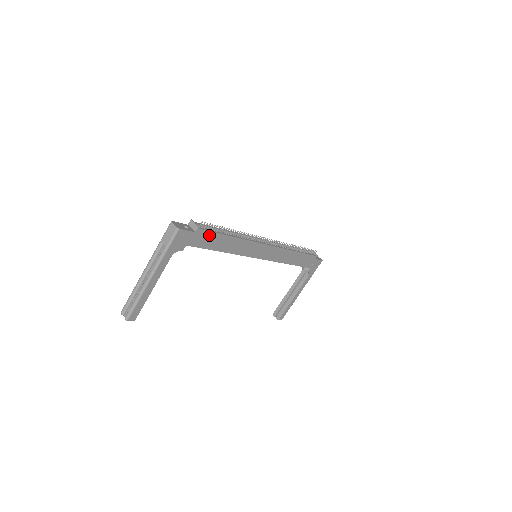
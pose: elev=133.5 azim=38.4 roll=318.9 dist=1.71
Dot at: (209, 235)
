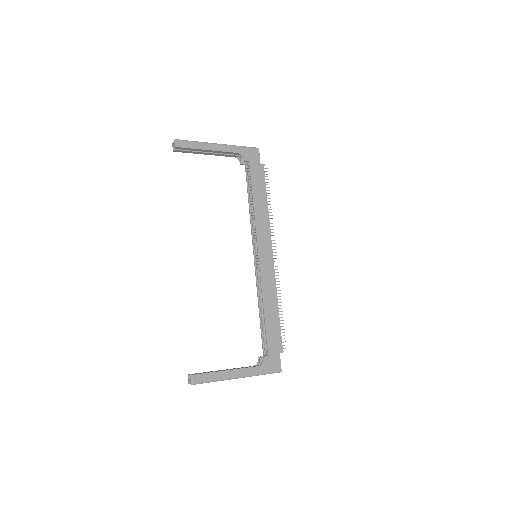
Dot at: (262, 179)
